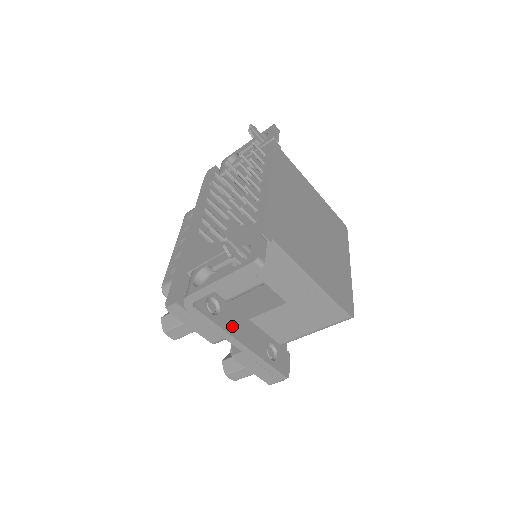
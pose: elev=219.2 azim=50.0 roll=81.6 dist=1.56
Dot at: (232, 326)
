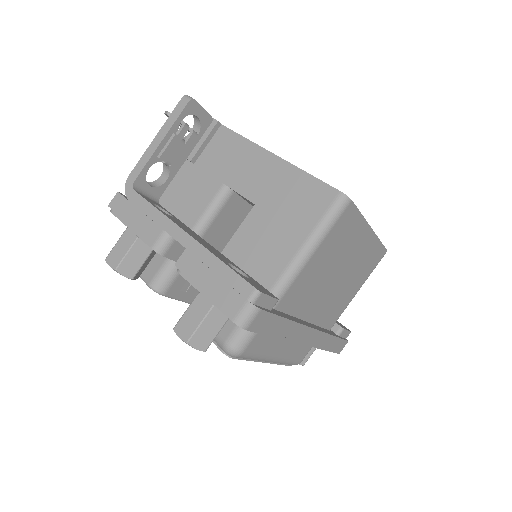
Dot at: (180, 225)
